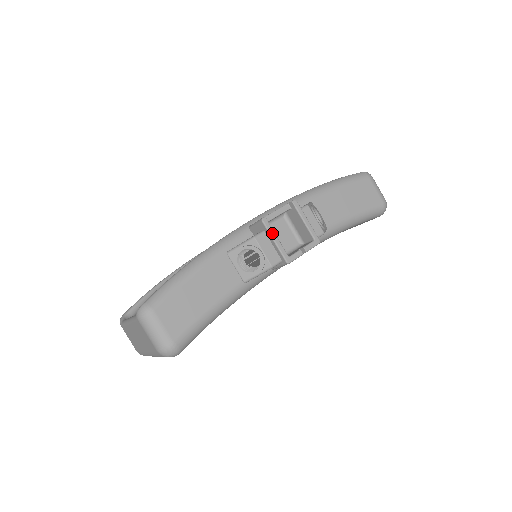
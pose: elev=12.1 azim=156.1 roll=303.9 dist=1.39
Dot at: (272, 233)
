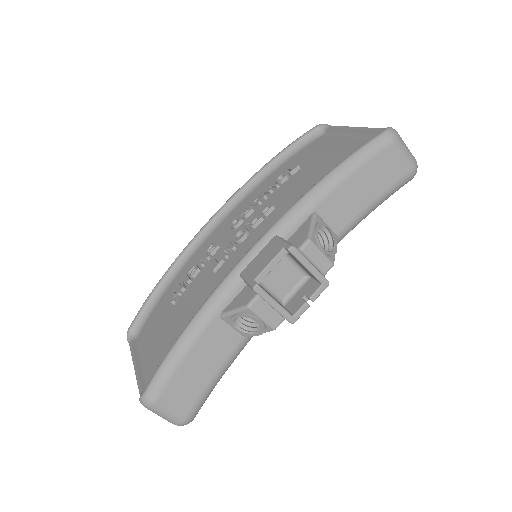
Dot at: (269, 300)
